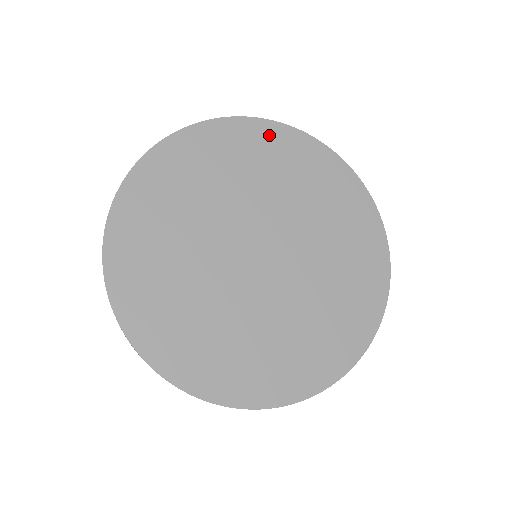
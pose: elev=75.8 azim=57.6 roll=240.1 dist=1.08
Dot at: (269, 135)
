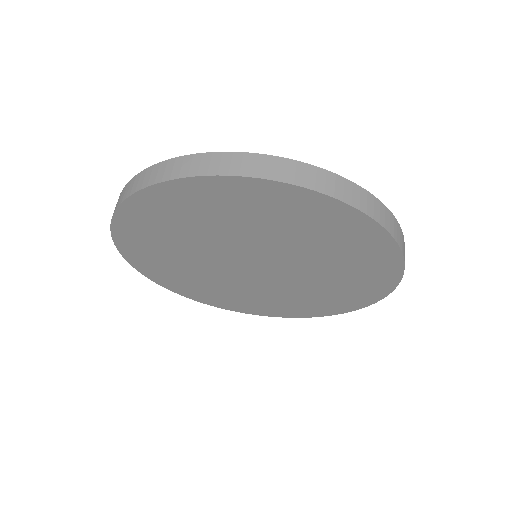
Dot at: (274, 195)
